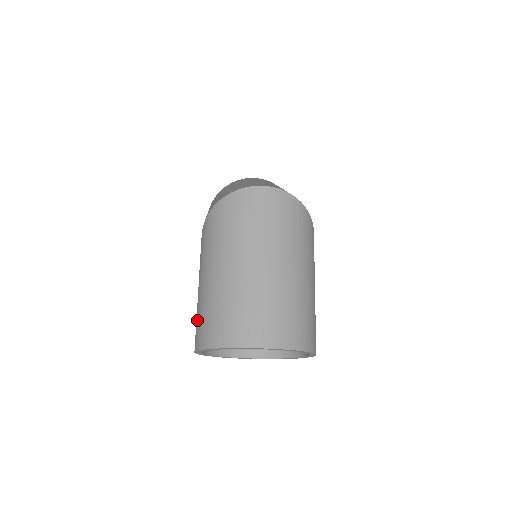
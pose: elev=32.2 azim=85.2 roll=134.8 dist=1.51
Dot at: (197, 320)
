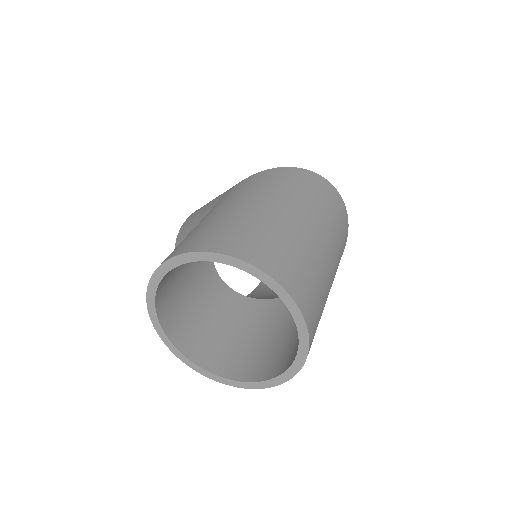
Dot at: (198, 232)
